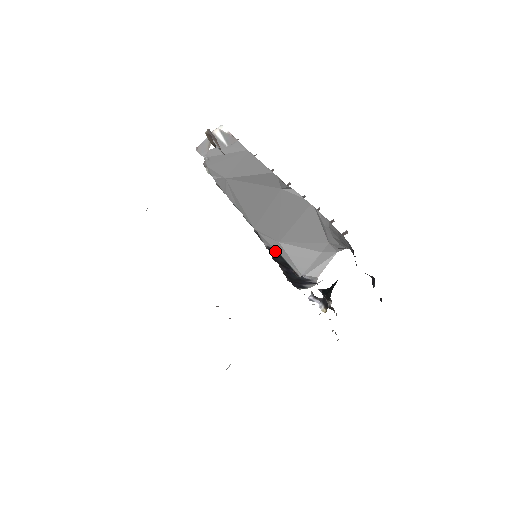
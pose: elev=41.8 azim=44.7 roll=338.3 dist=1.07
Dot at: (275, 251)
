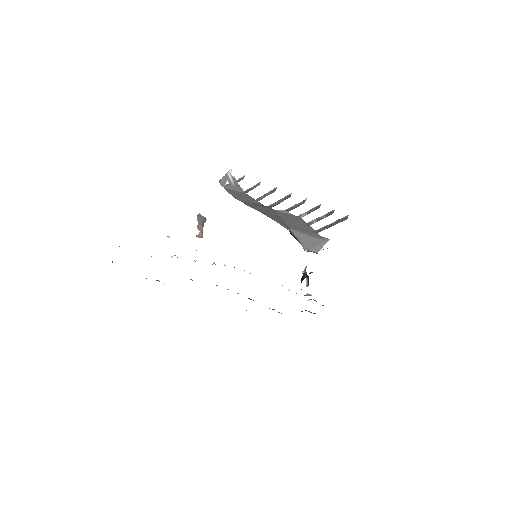
Dot at: (289, 231)
